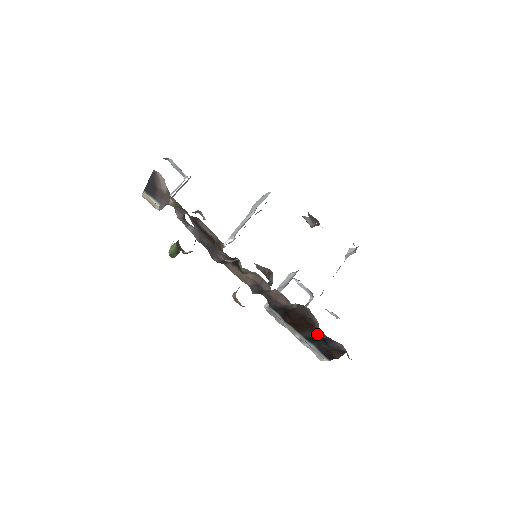
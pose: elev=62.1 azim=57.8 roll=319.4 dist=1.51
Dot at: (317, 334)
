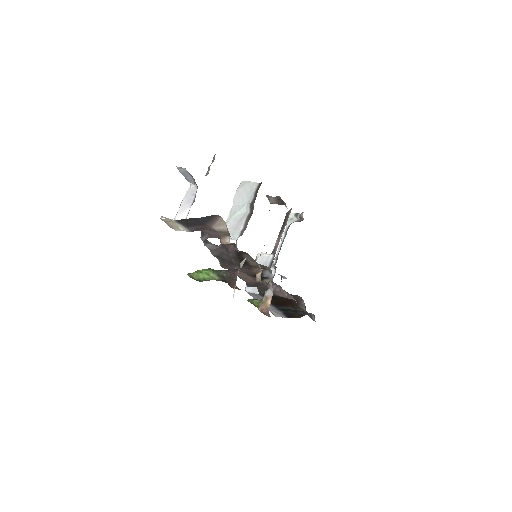
Dot at: occluded
